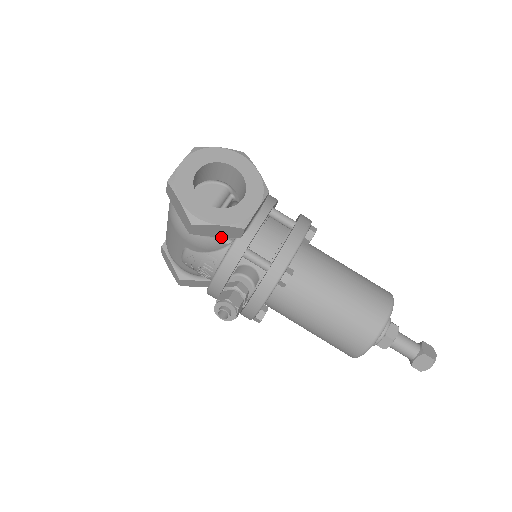
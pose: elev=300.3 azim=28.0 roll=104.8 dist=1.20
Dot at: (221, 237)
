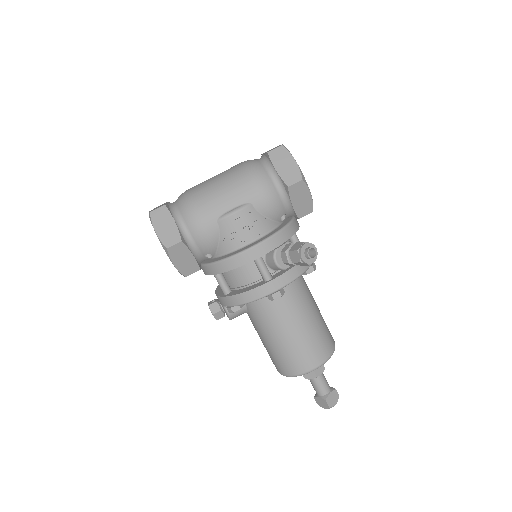
Dot at: (286, 210)
